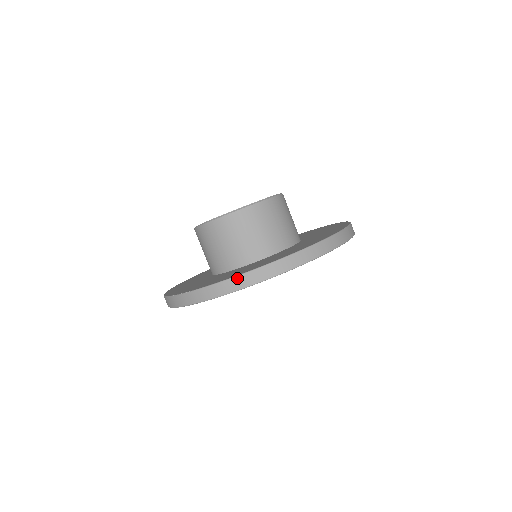
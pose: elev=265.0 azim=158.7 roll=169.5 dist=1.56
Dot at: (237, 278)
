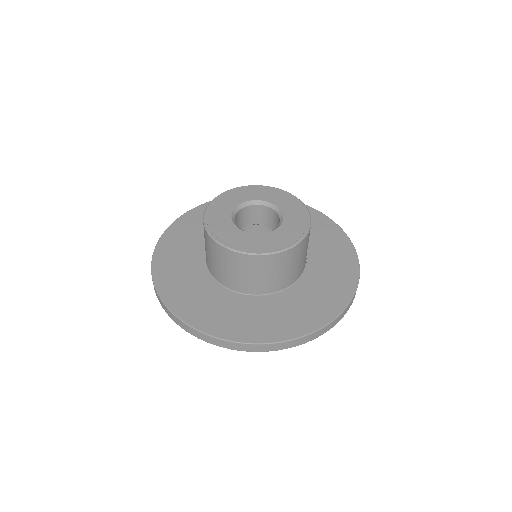
Dot at: (194, 330)
